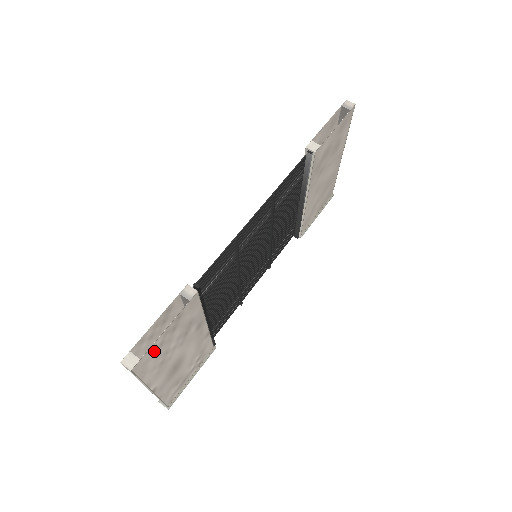
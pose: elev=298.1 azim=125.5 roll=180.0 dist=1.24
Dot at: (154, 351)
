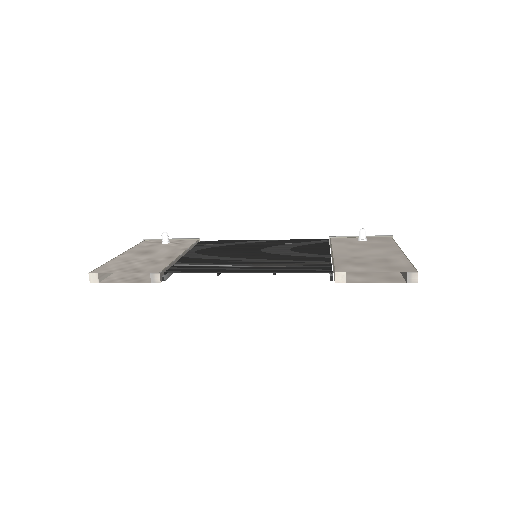
Dot at: (115, 279)
